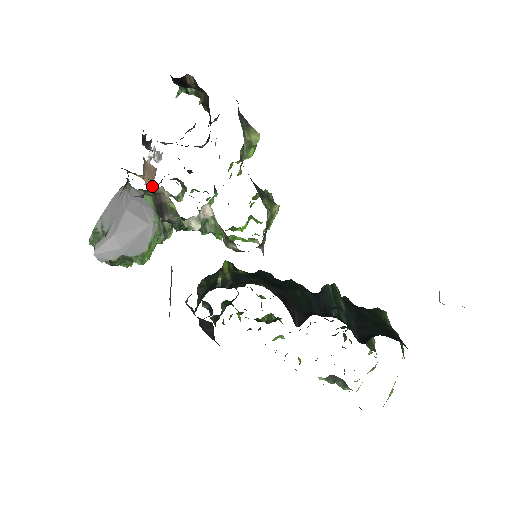
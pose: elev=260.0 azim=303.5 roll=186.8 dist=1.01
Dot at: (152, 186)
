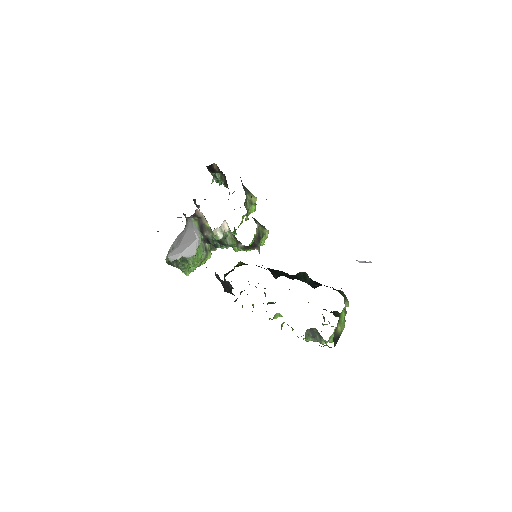
Dot at: (197, 212)
